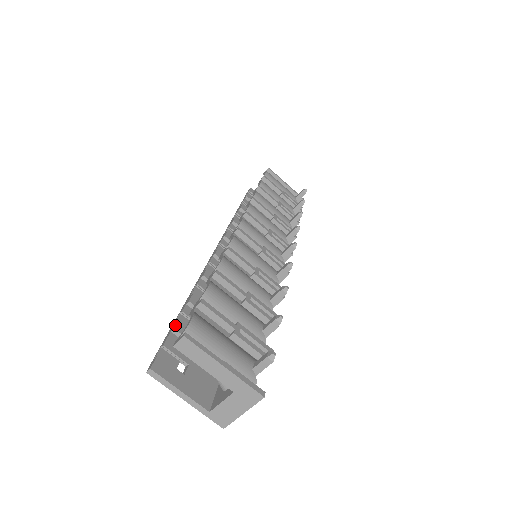
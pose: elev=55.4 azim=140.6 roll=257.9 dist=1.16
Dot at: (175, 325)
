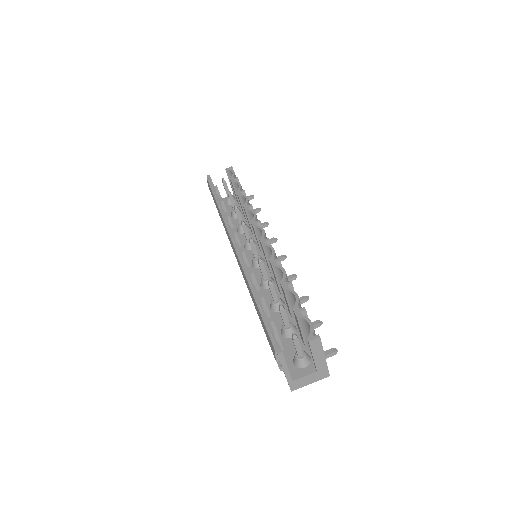
Dot at: occluded
